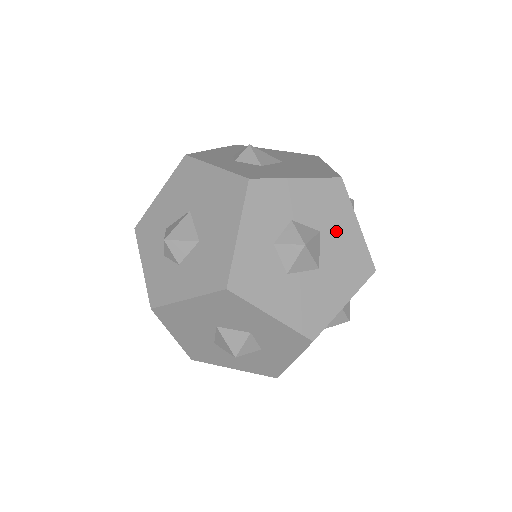
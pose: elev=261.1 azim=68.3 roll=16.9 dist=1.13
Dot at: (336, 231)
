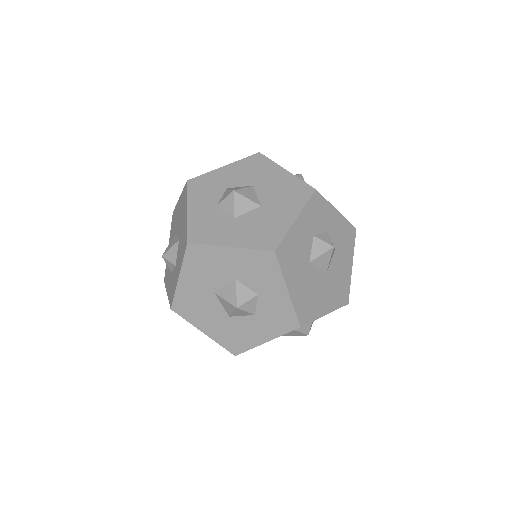
Dot at: (267, 181)
